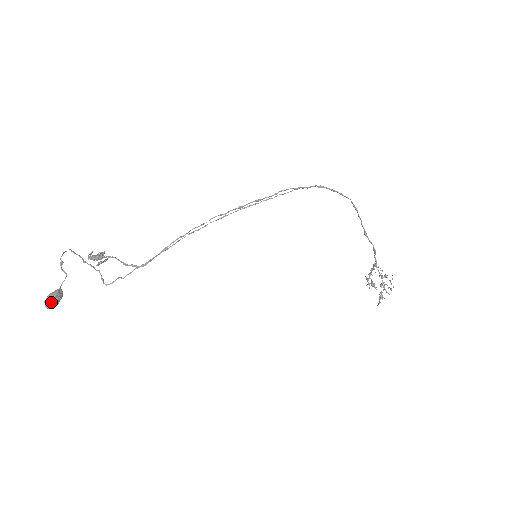
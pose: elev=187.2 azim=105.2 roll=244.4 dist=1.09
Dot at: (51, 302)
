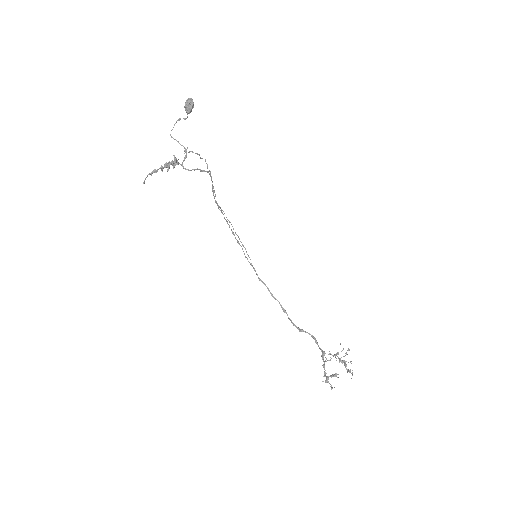
Dot at: (192, 101)
